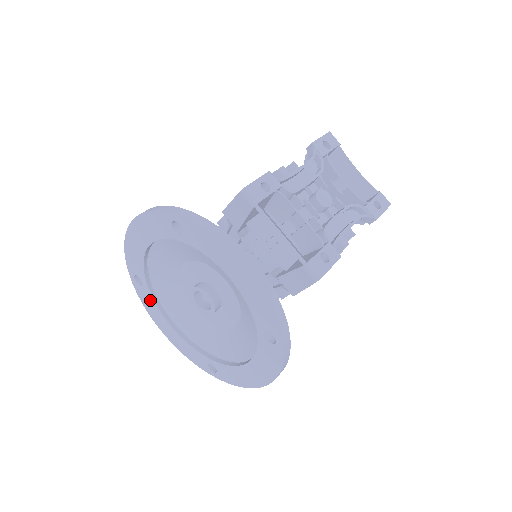
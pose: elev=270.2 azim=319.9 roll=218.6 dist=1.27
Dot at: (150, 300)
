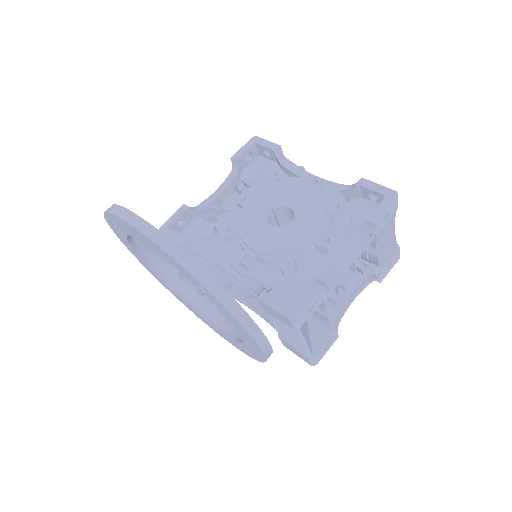
Dot at: (123, 237)
